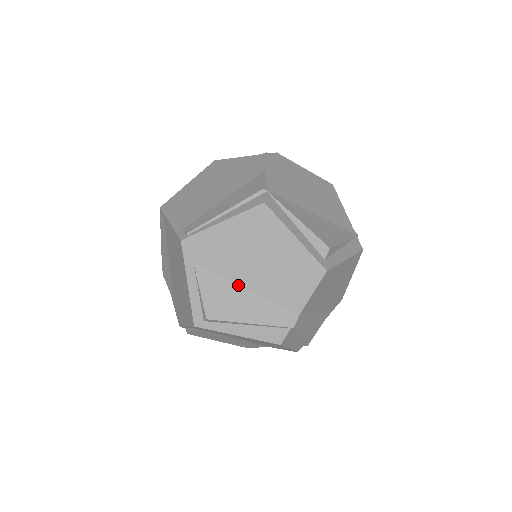
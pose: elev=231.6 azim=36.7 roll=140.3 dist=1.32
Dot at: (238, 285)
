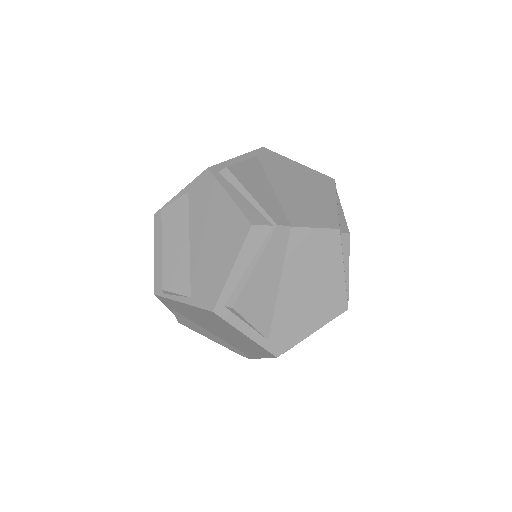
Dot at: (269, 183)
